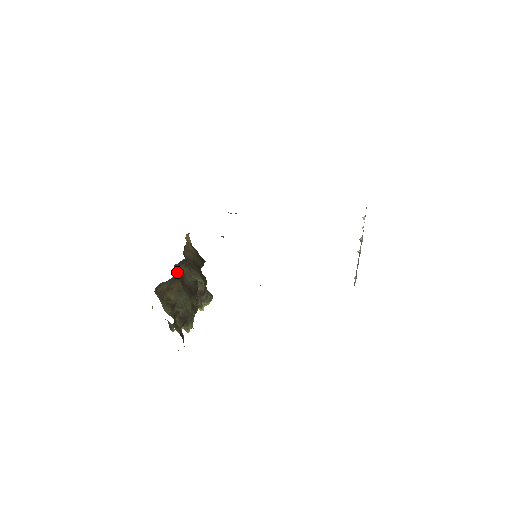
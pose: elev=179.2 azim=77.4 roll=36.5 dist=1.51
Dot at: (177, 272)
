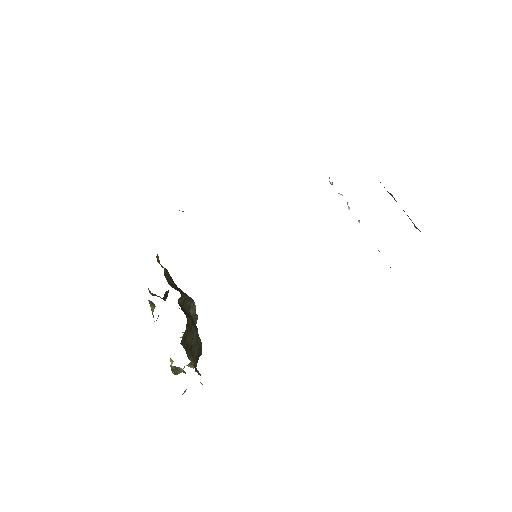
Dot at: (181, 307)
